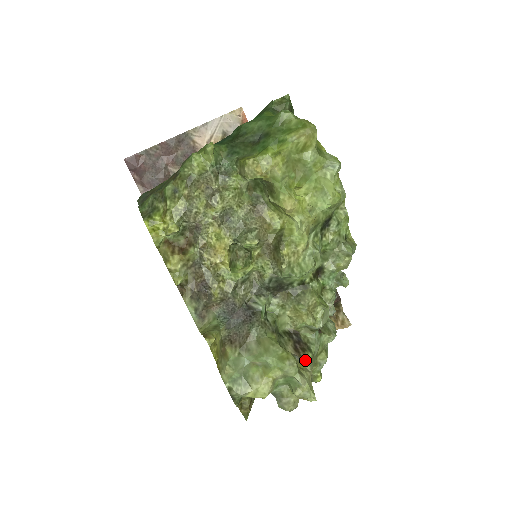
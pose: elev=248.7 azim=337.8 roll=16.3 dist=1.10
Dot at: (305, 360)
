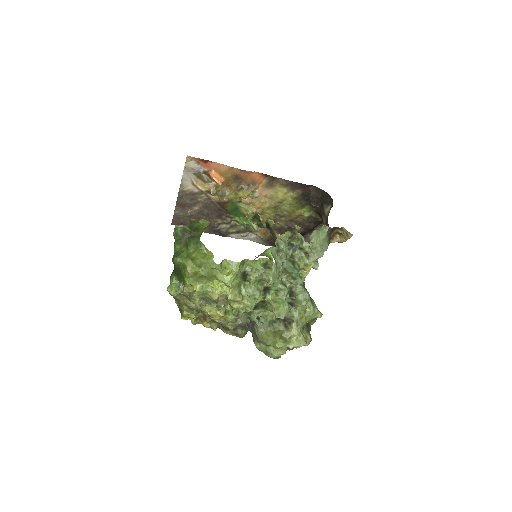
Dot at: (291, 330)
